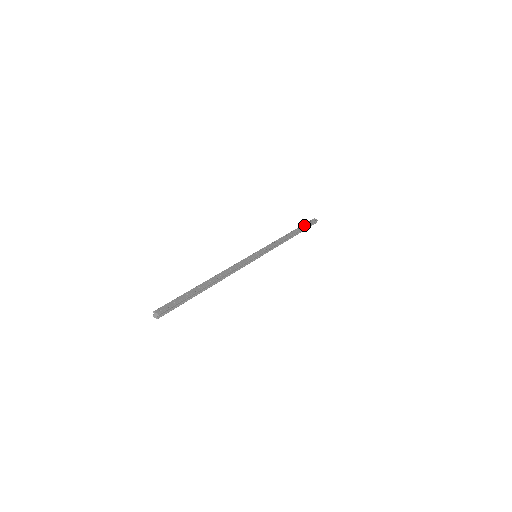
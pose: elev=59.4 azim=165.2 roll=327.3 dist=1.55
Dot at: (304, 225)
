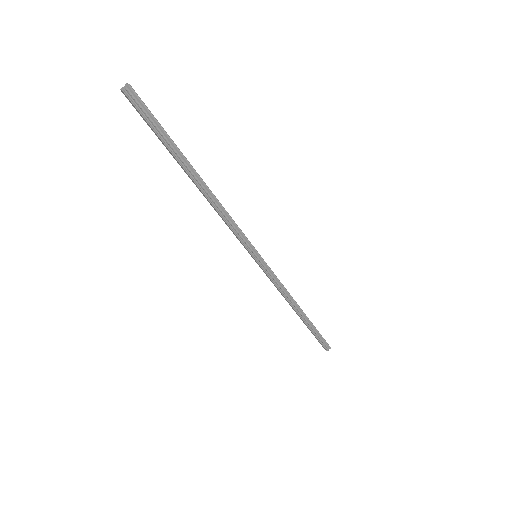
Dot at: occluded
